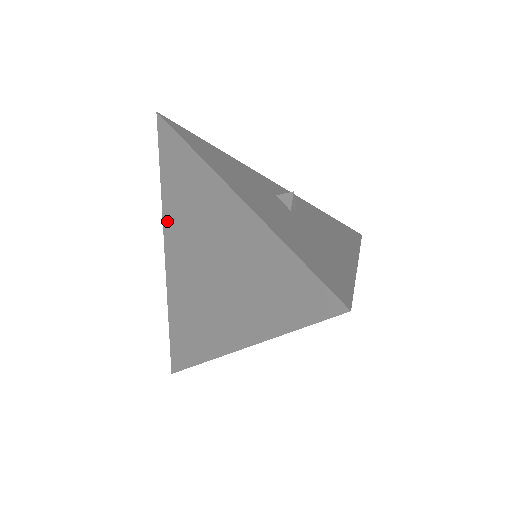
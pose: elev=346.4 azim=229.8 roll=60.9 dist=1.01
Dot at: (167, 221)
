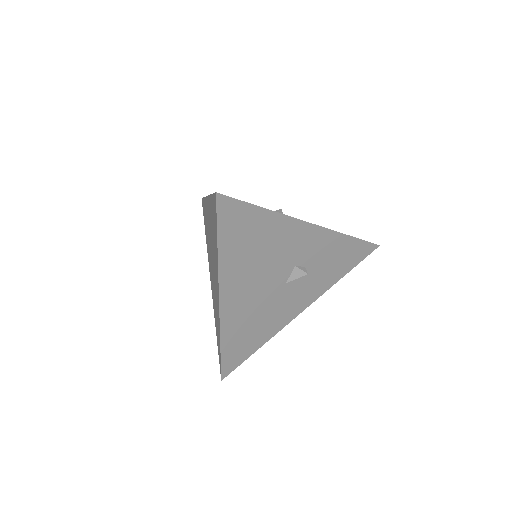
Dot at: (208, 258)
